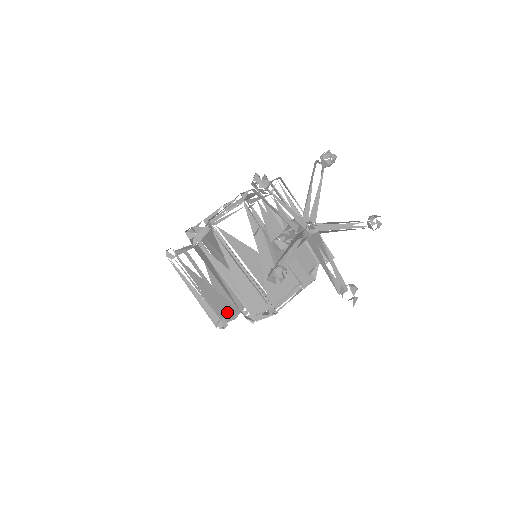
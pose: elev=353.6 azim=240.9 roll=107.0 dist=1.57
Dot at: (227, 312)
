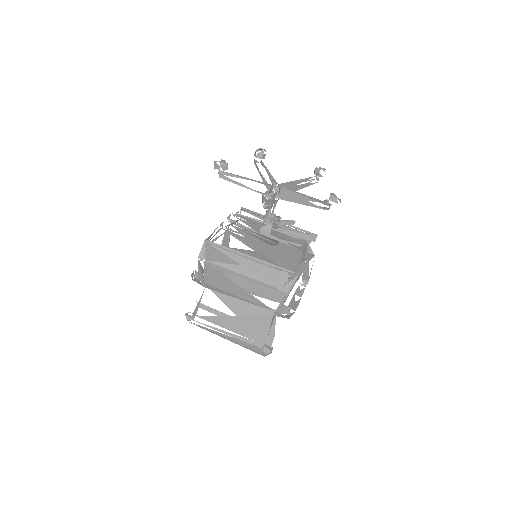
Dot at: (264, 330)
